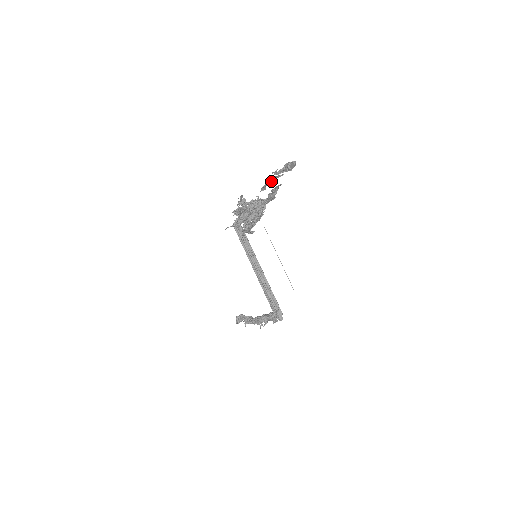
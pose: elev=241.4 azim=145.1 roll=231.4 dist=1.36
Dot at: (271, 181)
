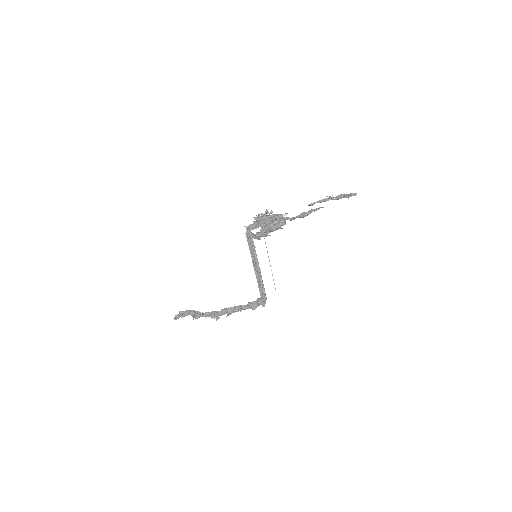
Dot at: (325, 200)
